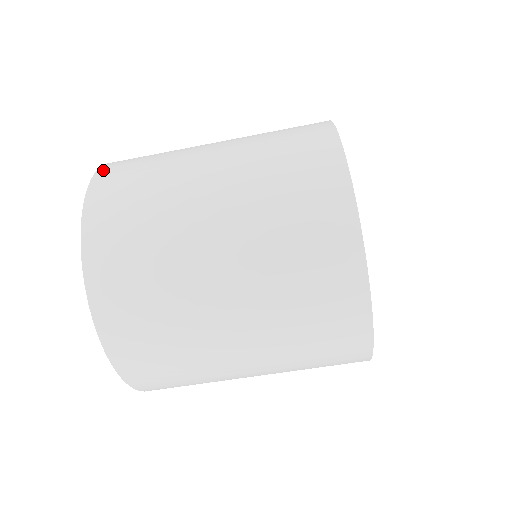
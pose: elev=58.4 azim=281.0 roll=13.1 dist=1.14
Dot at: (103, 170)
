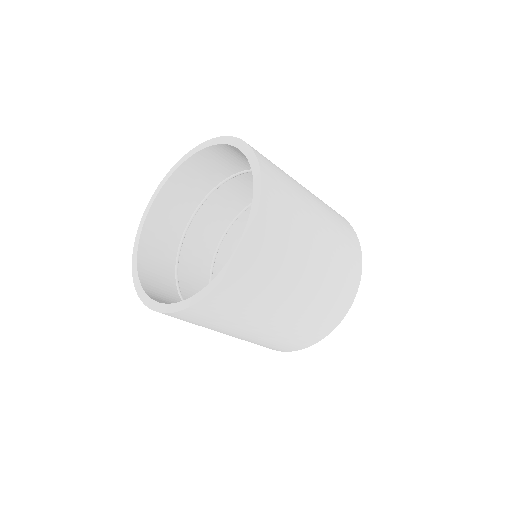
Dot at: (244, 260)
